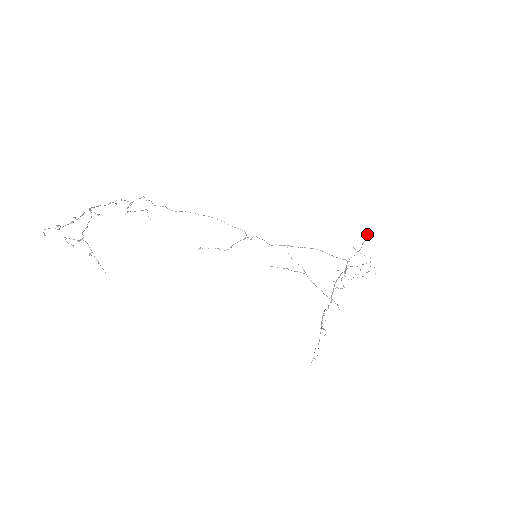
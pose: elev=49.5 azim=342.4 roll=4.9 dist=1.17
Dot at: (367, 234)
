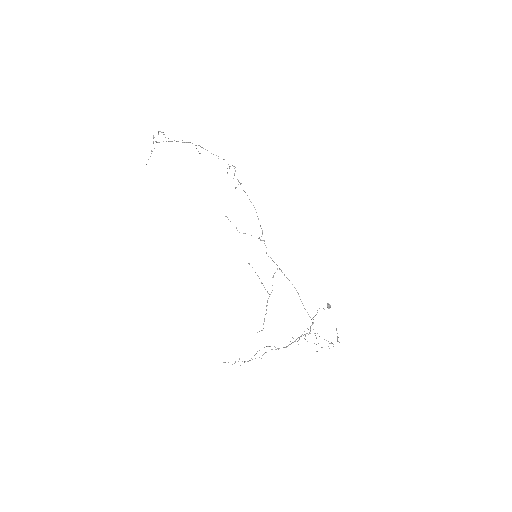
Dot at: (329, 305)
